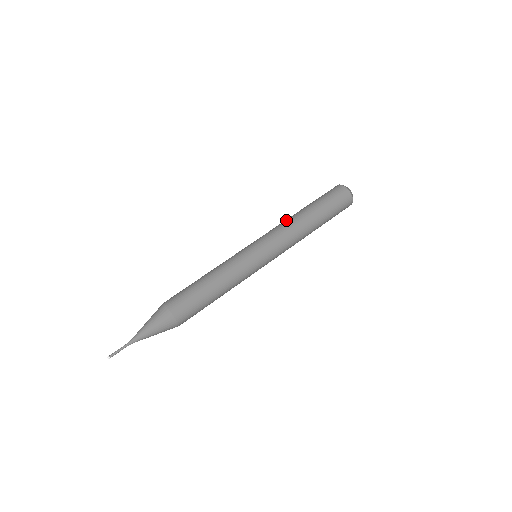
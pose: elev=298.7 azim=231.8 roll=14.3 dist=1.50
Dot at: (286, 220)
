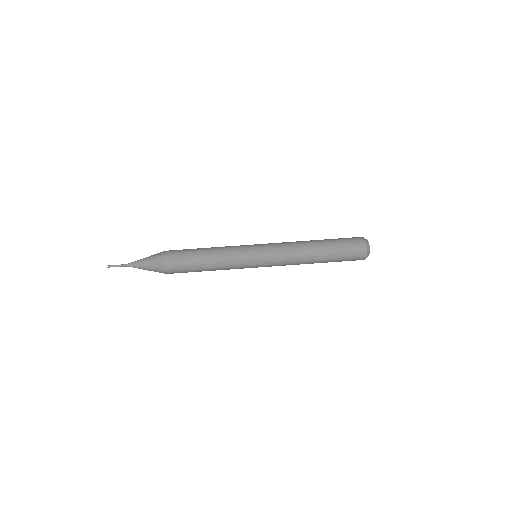
Dot at: (298, 248)
